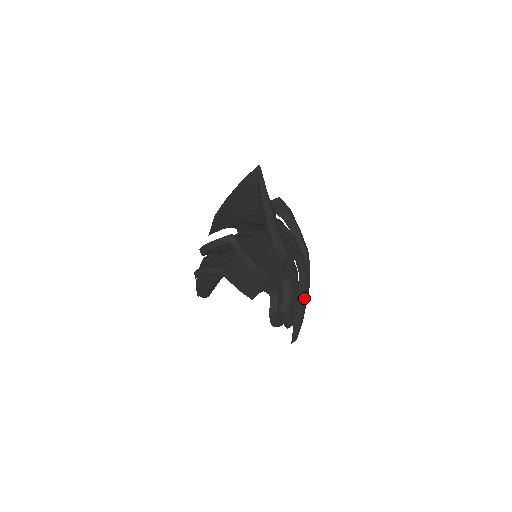
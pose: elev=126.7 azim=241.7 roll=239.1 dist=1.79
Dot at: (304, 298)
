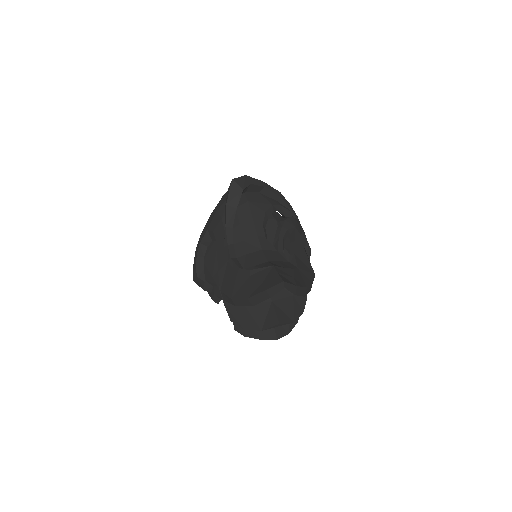
Dot at: (307, 242)
